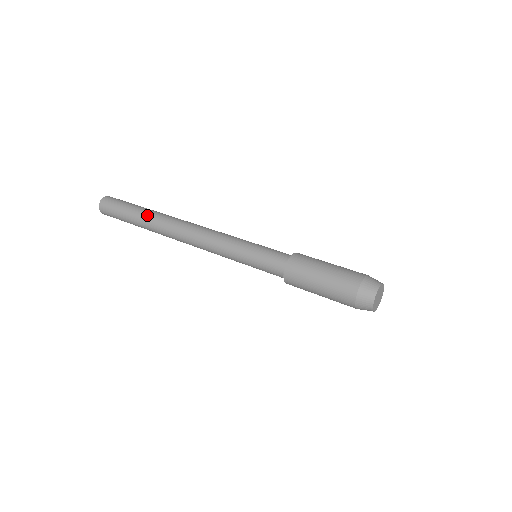
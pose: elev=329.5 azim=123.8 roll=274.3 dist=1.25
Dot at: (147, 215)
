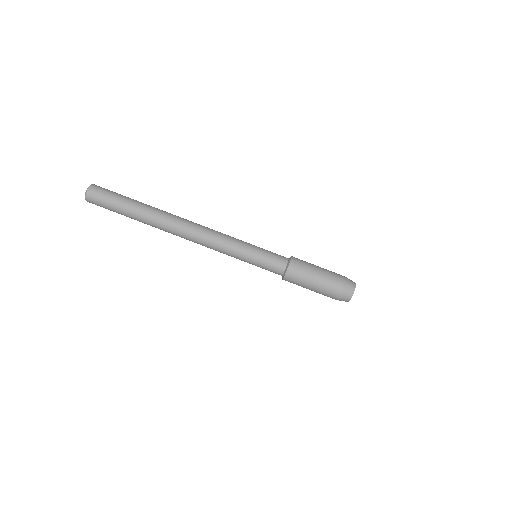
Dot at: (146, 216)
